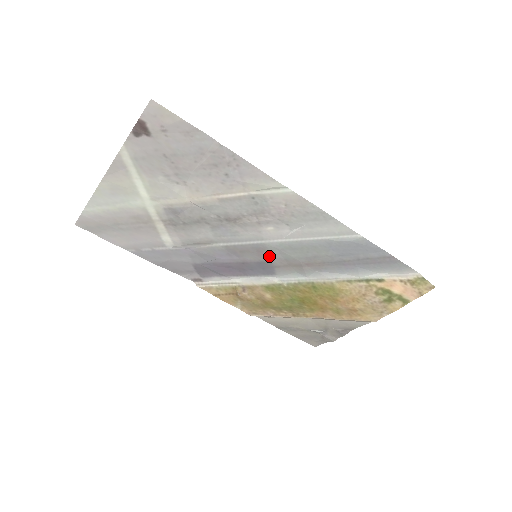
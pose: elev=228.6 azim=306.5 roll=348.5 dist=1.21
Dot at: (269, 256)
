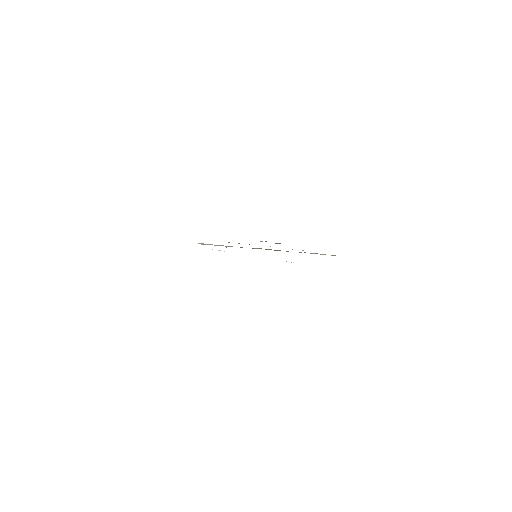
Dot at: occluded
